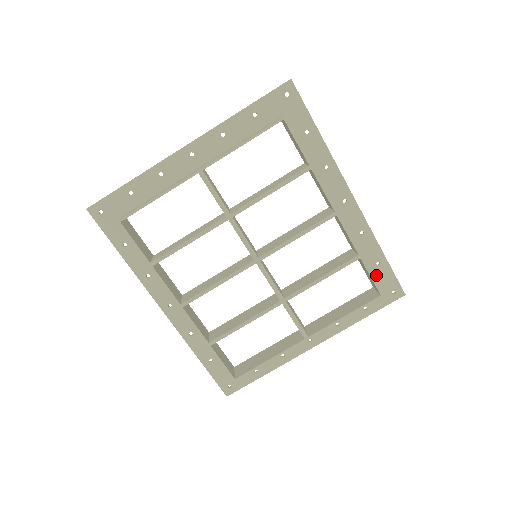
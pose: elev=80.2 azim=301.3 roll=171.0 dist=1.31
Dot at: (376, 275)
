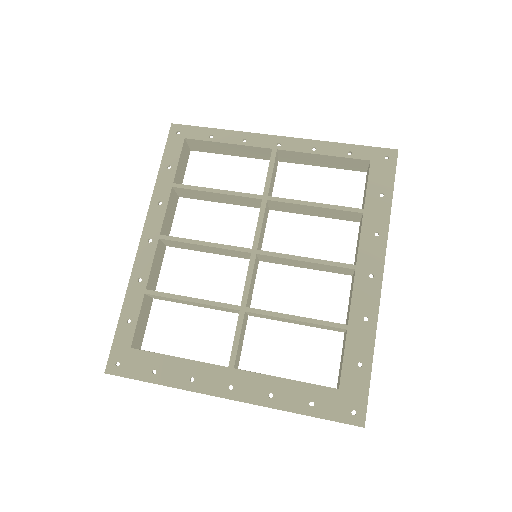
Dot at: (349, 375)
